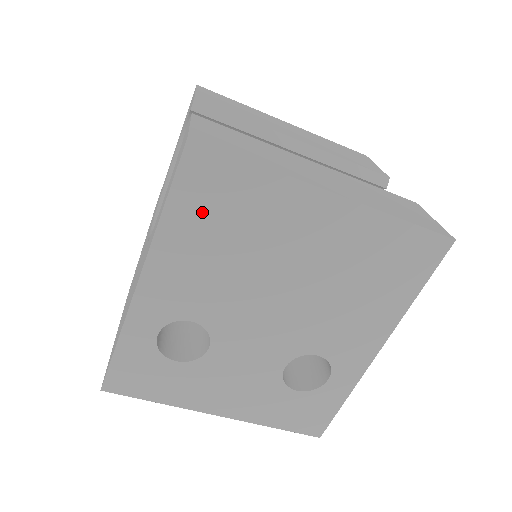
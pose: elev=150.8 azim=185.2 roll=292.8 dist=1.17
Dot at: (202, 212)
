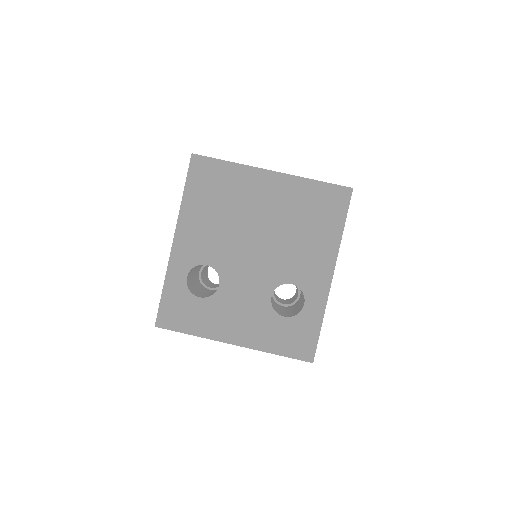
Dot at: (203, 192)
